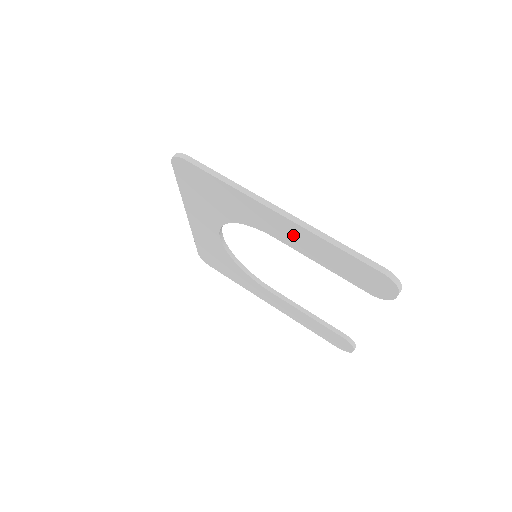
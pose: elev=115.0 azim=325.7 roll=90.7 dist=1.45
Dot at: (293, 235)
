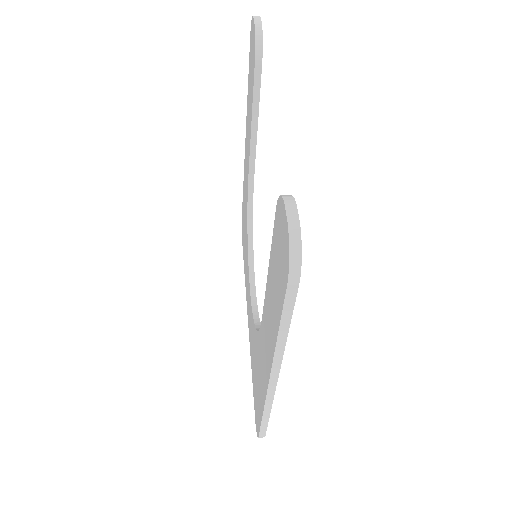
Dot at: occluded
